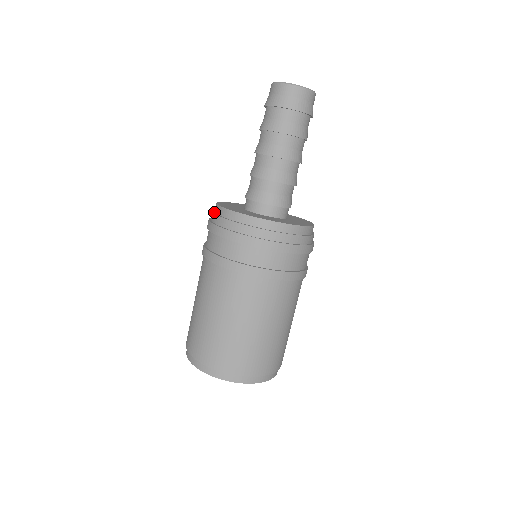
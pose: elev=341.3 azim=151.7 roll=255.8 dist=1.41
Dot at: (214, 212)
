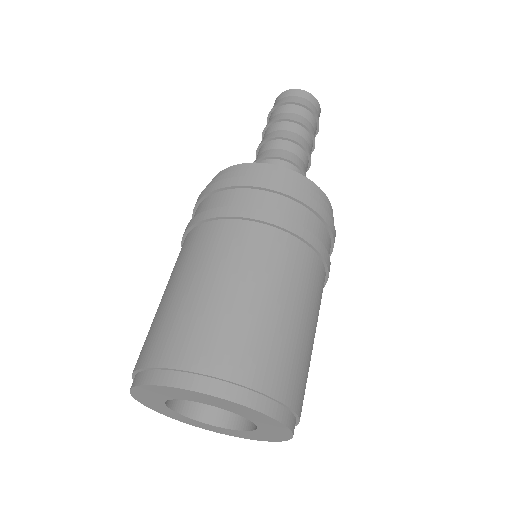
Dot at: occluded
